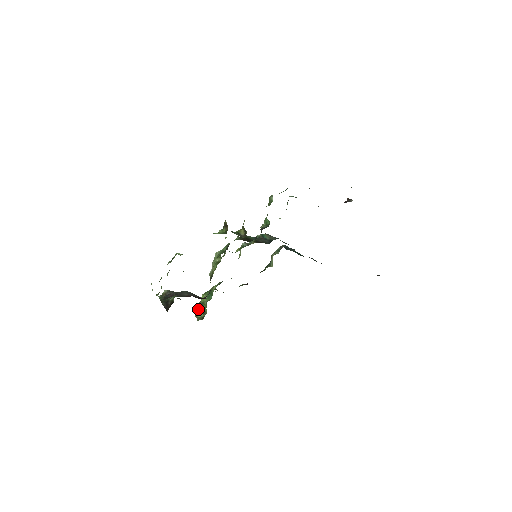
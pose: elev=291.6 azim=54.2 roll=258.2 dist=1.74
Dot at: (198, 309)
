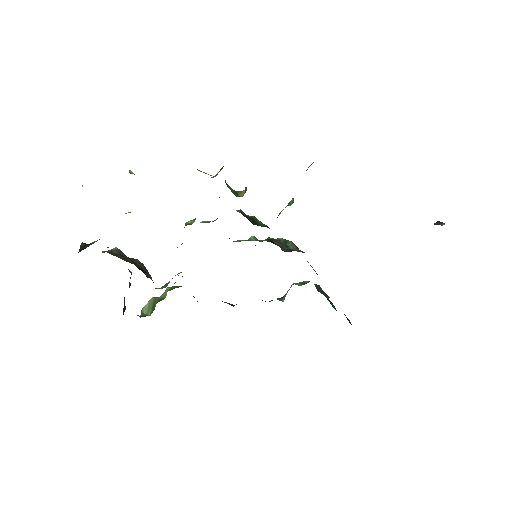
Dot at: (150, 304)
